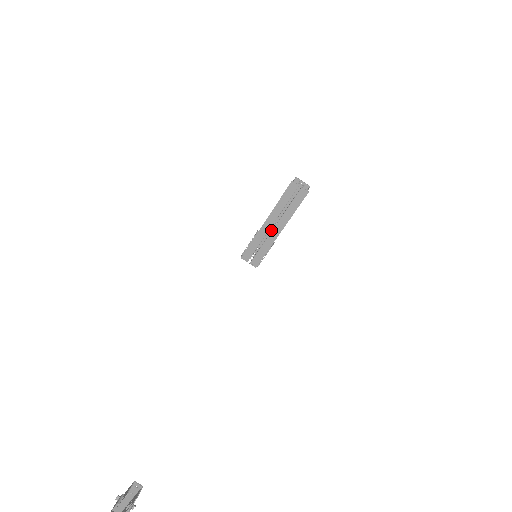
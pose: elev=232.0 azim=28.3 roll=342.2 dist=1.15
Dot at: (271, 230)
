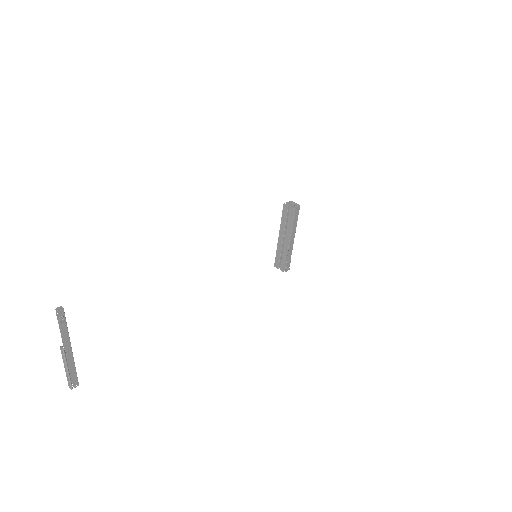
Dot at: occluded
